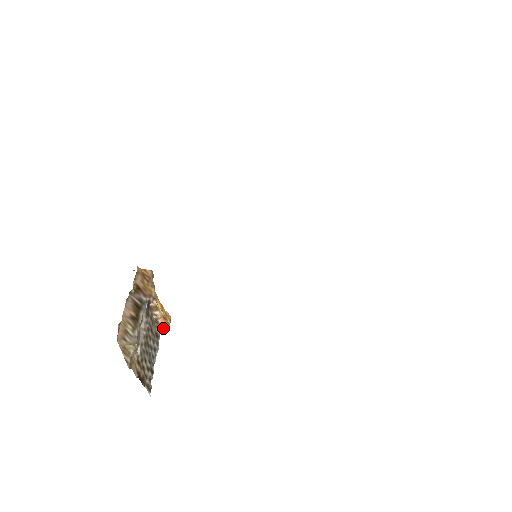
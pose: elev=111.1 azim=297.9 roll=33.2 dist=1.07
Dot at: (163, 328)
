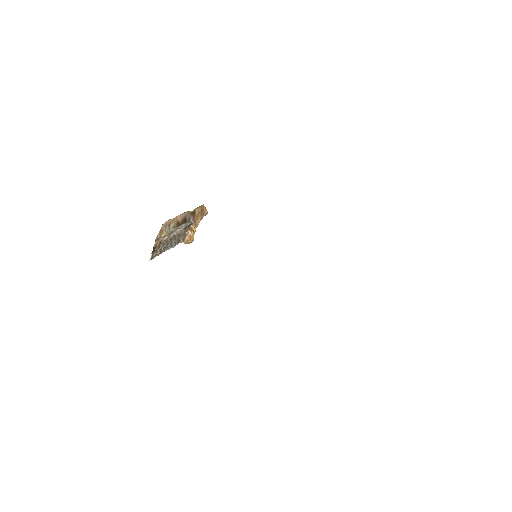
Dot at: (185, 242)
